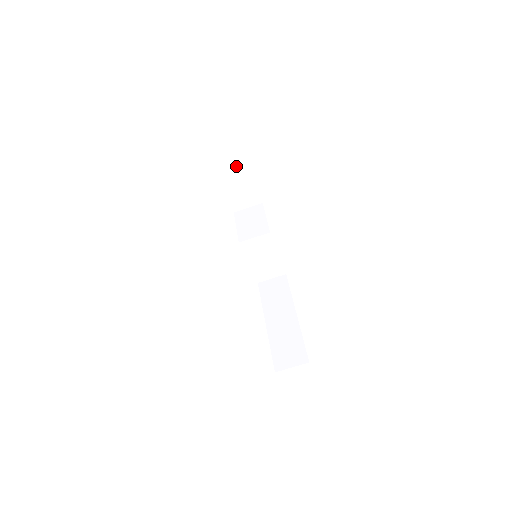
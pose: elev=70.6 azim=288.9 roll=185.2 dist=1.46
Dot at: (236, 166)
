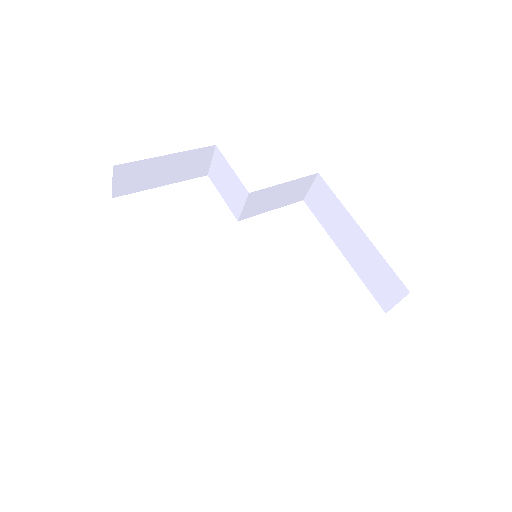
Dot at: (147, 170)
